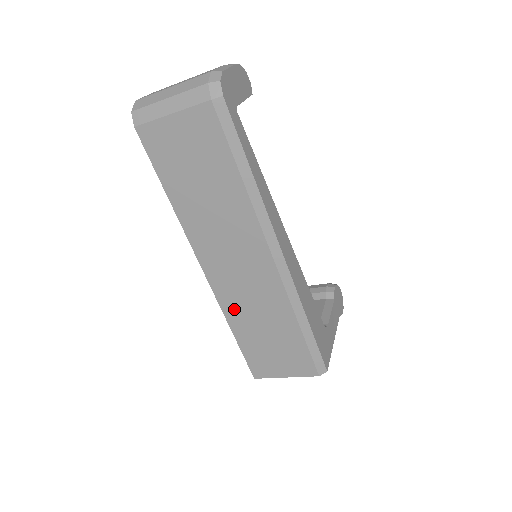
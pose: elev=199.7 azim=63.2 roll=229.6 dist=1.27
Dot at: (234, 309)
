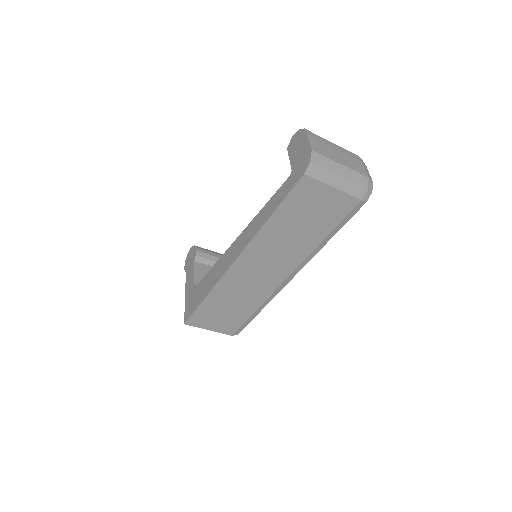
Dot at: (226, 288)
